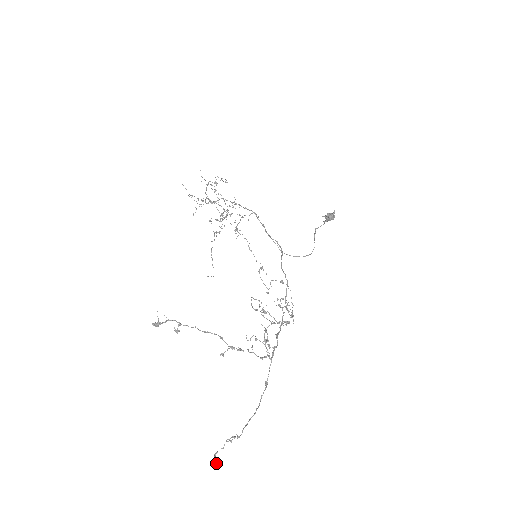
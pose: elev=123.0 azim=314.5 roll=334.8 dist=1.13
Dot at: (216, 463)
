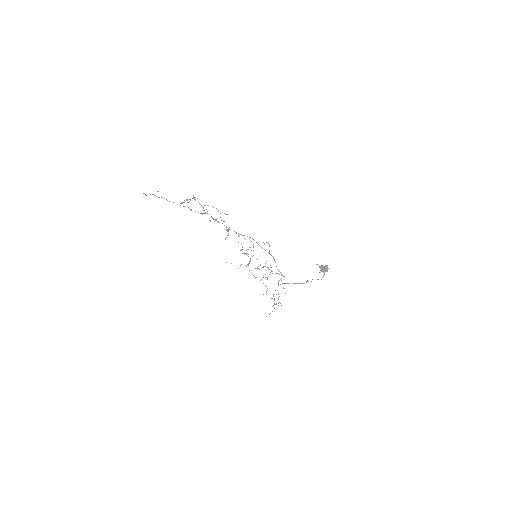
Dot at: (143, 193)
